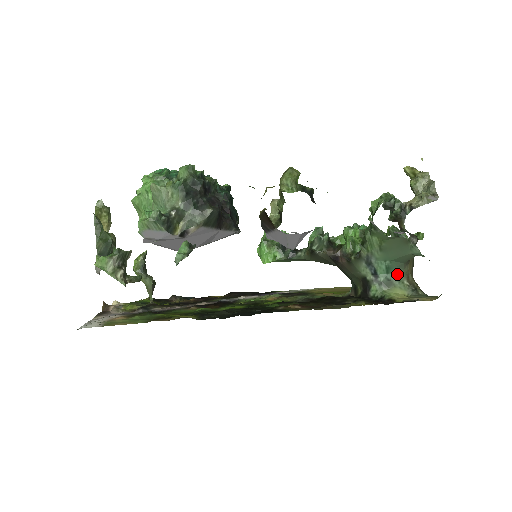
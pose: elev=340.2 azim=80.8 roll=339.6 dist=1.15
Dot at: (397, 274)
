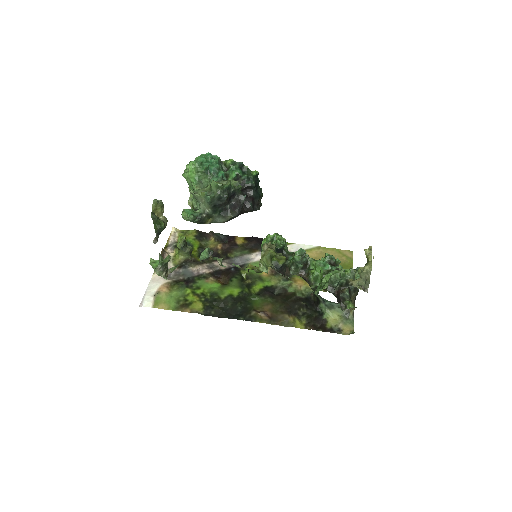
Dot at: (338, 304)
